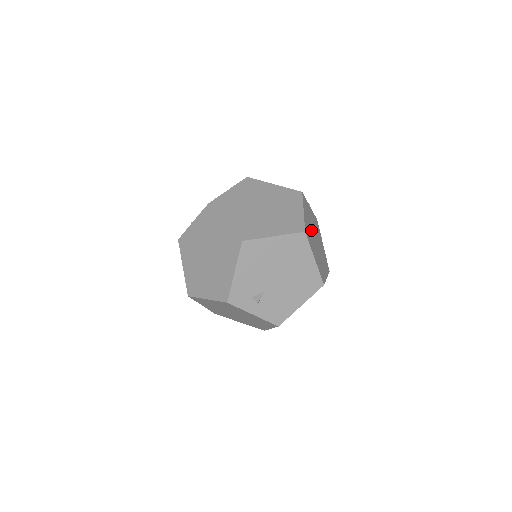
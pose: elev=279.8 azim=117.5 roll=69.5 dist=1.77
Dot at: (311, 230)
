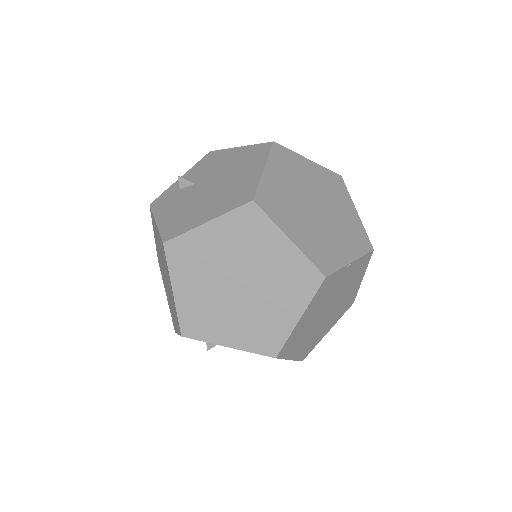
Dot at: (315, 317)
